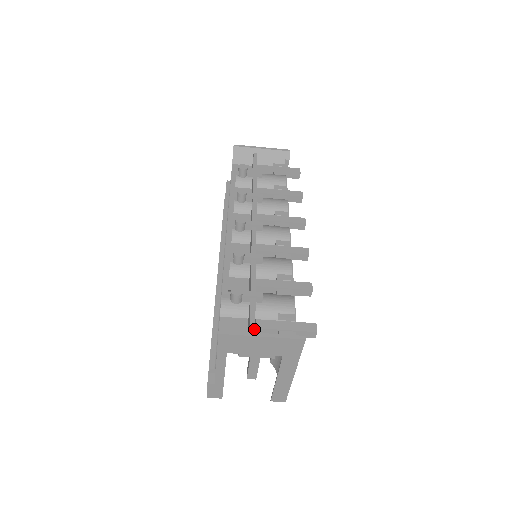
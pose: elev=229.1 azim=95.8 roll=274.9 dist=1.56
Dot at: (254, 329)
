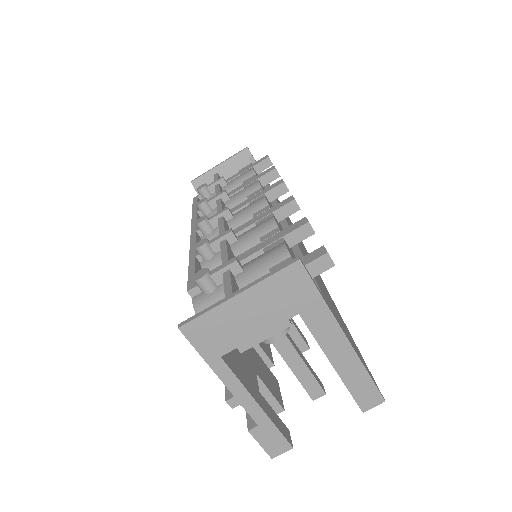
Dot at: occluded
